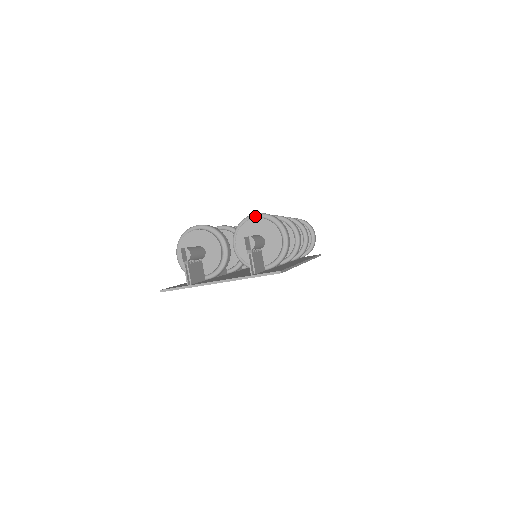
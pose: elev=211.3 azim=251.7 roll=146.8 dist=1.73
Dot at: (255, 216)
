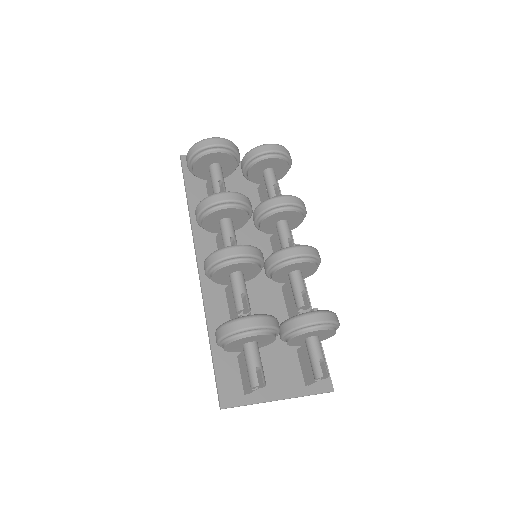
Dot at: (324, 324)
